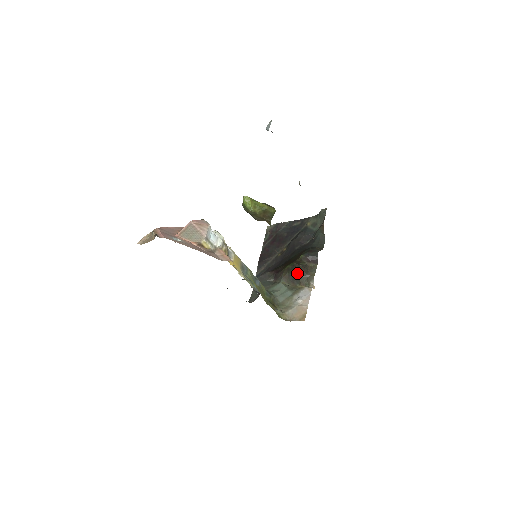
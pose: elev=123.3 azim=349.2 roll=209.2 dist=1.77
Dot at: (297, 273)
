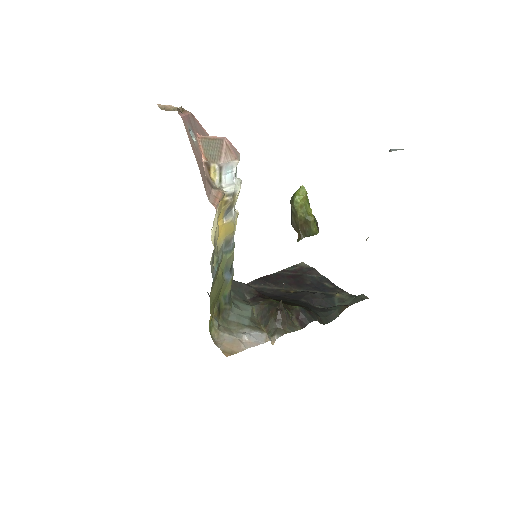
Dot at: (274, 313)
